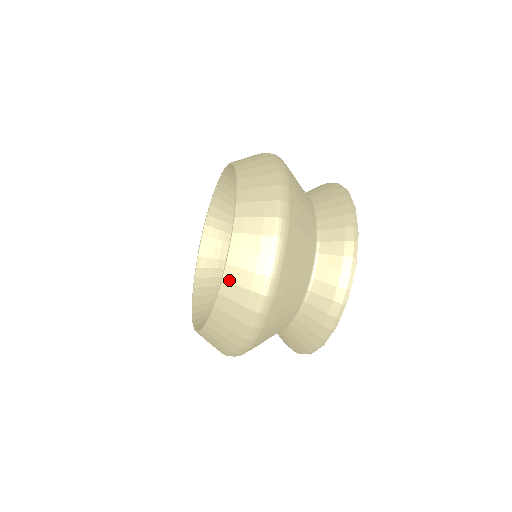
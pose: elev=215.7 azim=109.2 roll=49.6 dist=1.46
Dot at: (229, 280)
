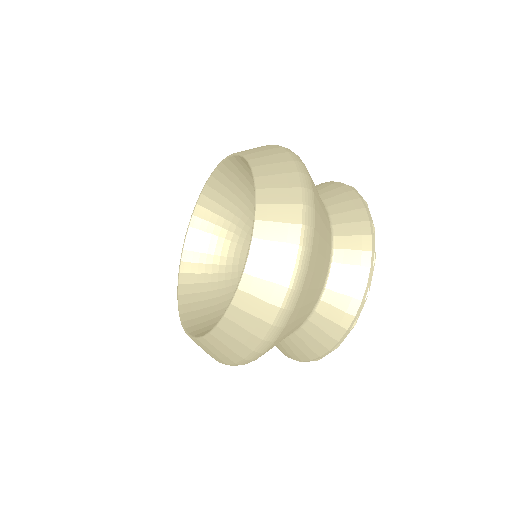
Dot at: (252, 273)
